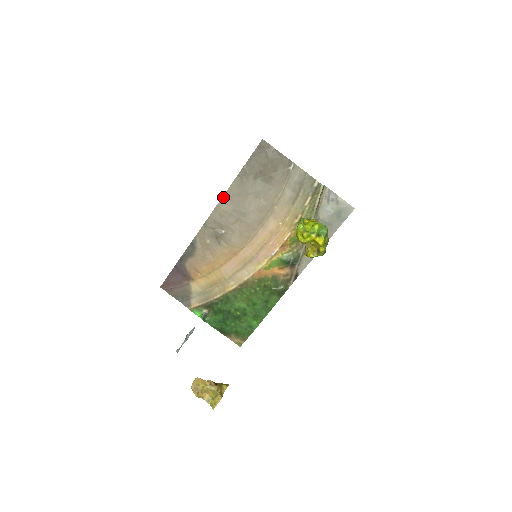
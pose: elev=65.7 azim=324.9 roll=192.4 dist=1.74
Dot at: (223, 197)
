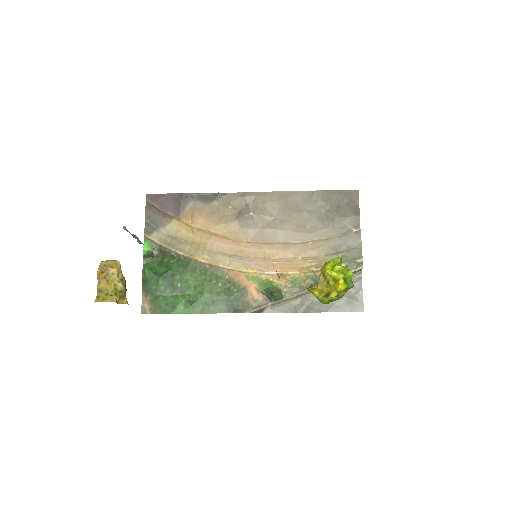
Dot at: (283, 192)
